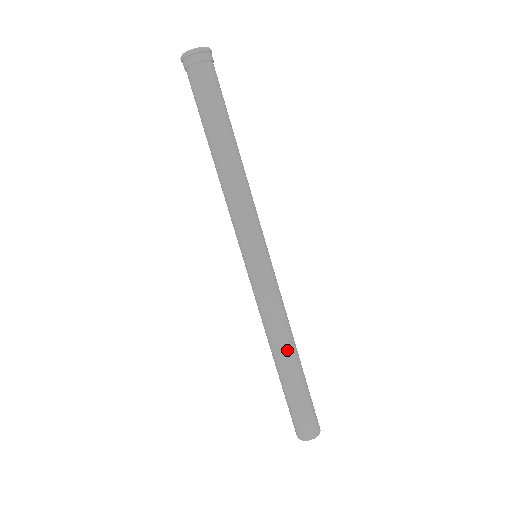
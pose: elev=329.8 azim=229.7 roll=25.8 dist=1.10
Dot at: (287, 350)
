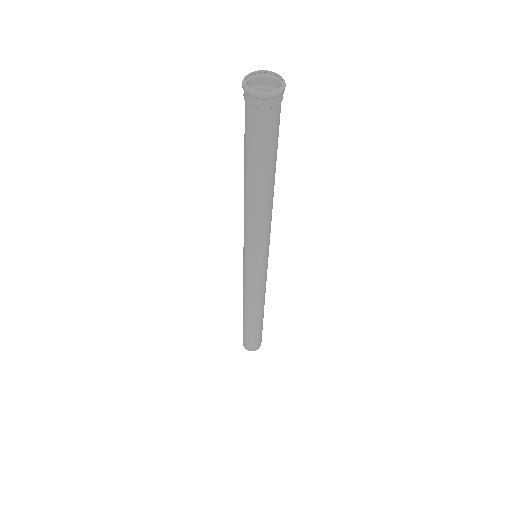
Dot at: (258, 314)
